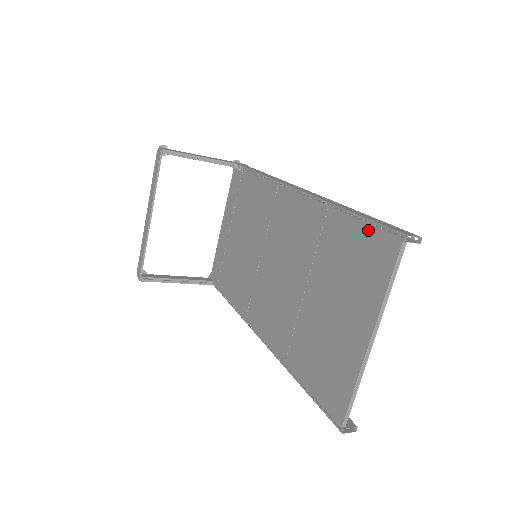
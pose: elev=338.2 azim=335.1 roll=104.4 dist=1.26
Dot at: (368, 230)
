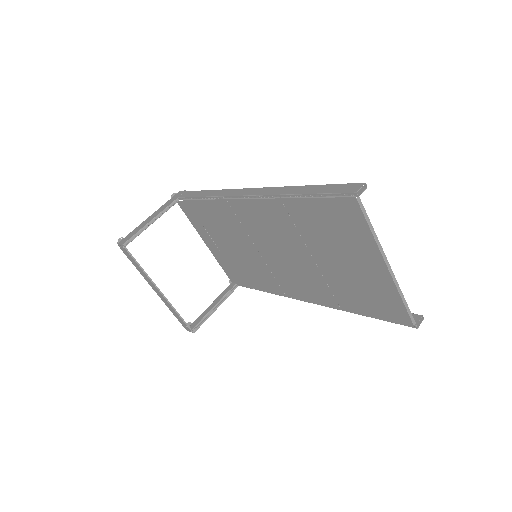
Dot at: (324, 202)
